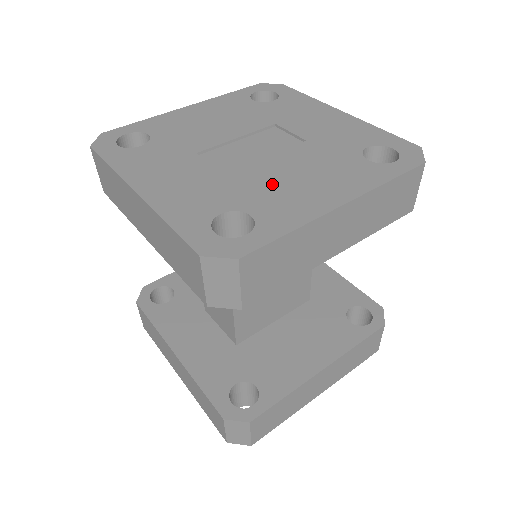
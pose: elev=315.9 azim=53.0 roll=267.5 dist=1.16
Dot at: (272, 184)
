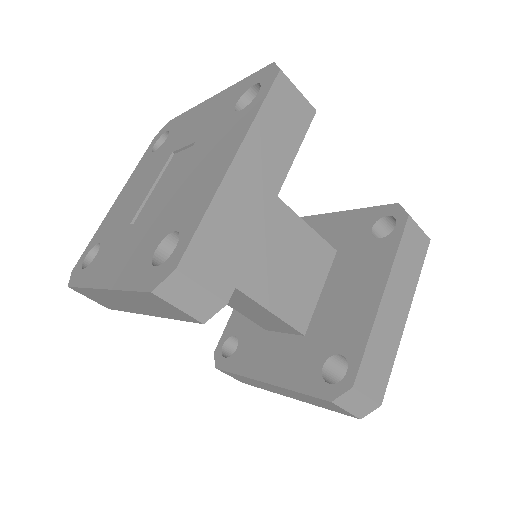
Dot at: (182, 195)
